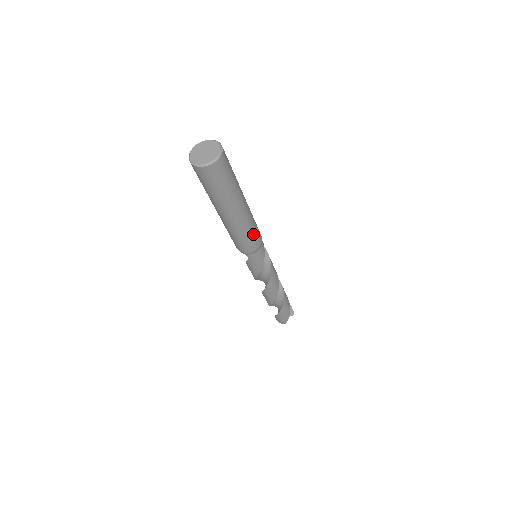
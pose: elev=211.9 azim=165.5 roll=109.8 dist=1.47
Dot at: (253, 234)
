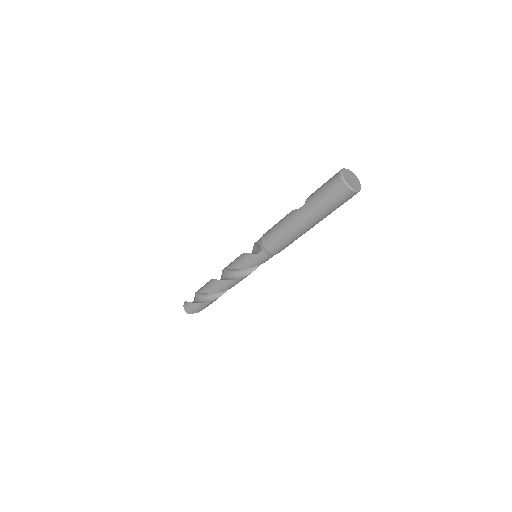
Dot at: (288, 245)
